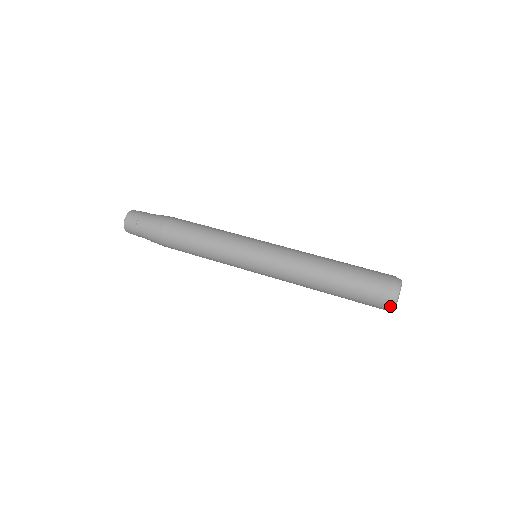
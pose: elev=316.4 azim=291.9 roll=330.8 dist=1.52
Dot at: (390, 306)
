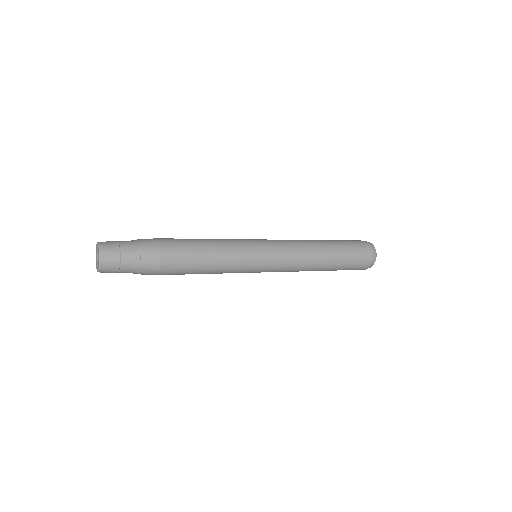
Dot at: (371, 265)
